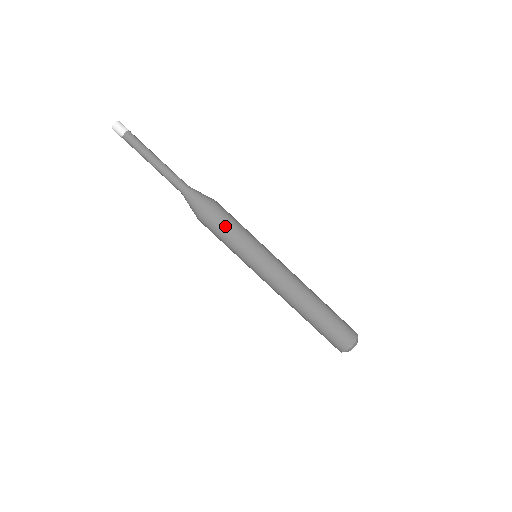
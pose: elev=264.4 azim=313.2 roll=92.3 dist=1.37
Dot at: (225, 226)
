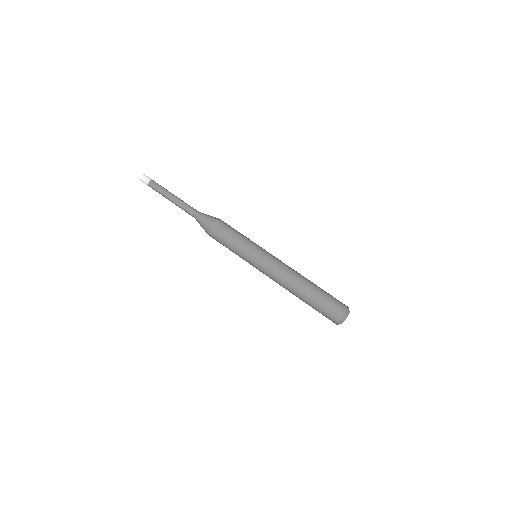
Dot at: (234, 229)
